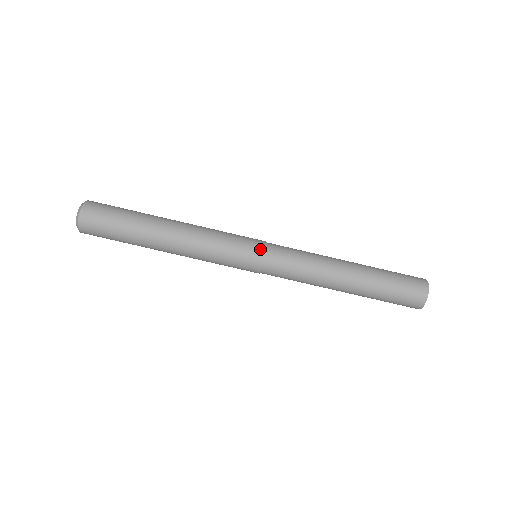
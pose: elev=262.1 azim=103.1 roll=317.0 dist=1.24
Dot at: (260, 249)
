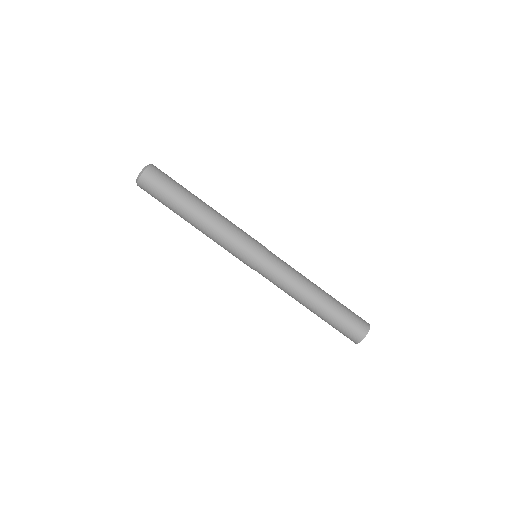
Dot at: (262, 251)
